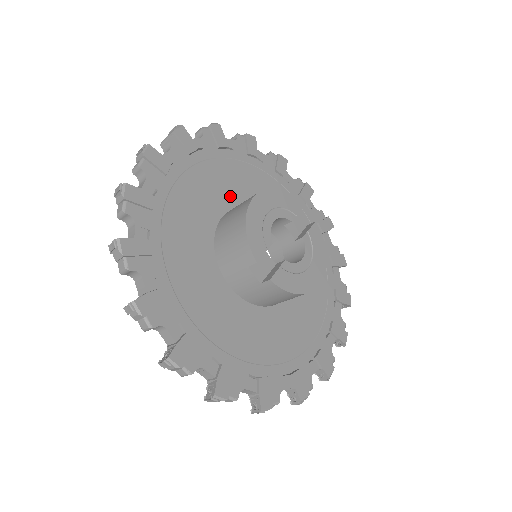
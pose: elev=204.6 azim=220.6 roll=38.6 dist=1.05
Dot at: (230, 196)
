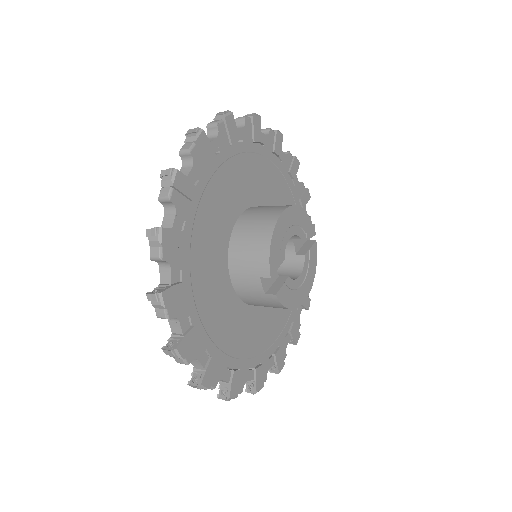
Dot at: (251, 194)
